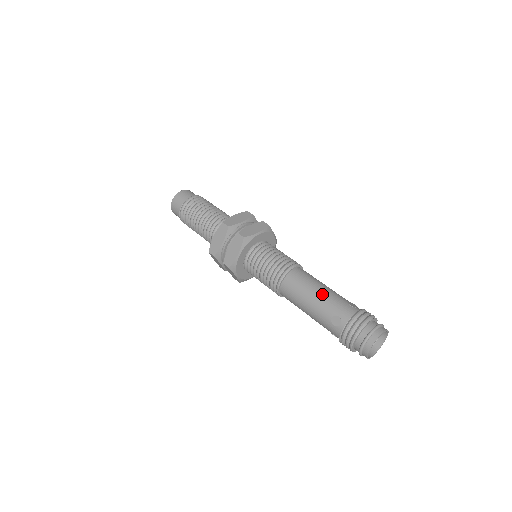
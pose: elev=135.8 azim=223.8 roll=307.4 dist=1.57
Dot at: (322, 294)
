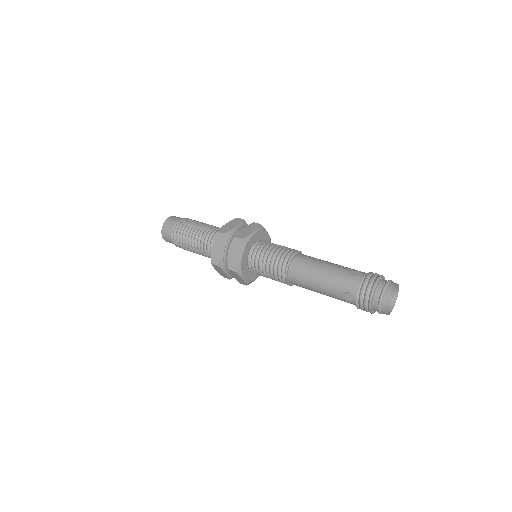
Dot at: (336, 264)
